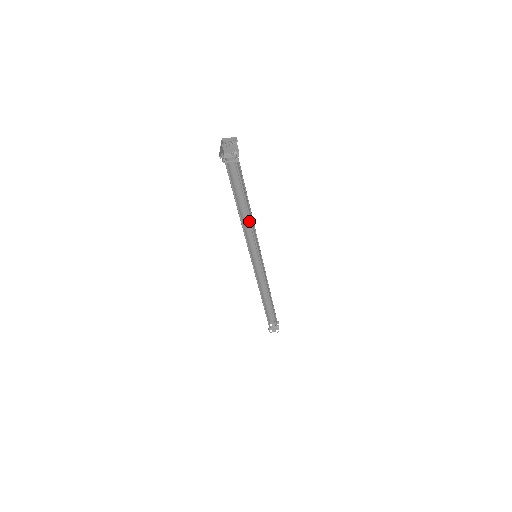
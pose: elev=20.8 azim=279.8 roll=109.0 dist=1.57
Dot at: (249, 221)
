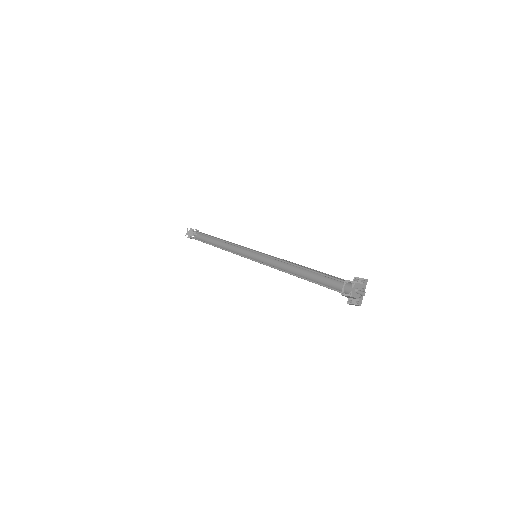
Dot at: occluded
